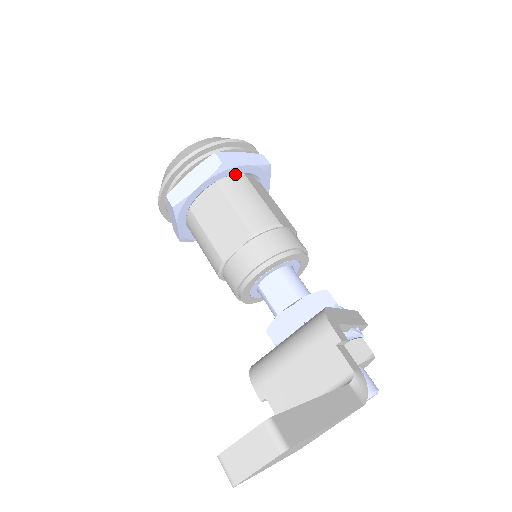
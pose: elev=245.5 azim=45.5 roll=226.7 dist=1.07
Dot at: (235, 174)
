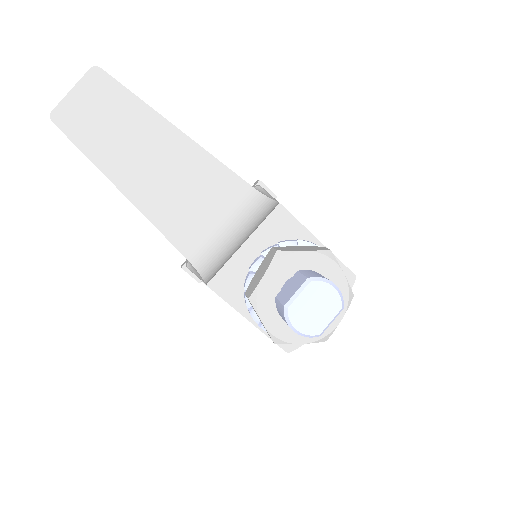
Dot at: occluded
